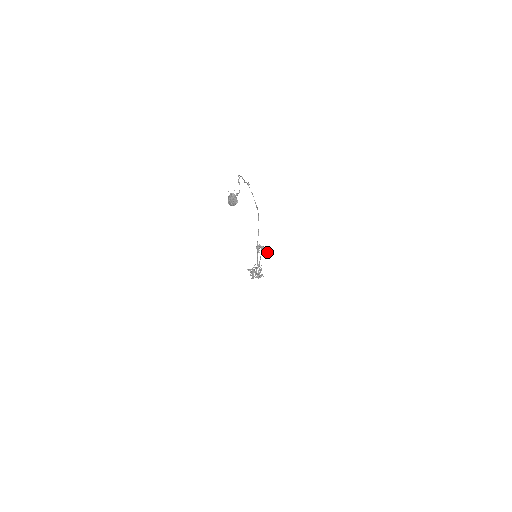
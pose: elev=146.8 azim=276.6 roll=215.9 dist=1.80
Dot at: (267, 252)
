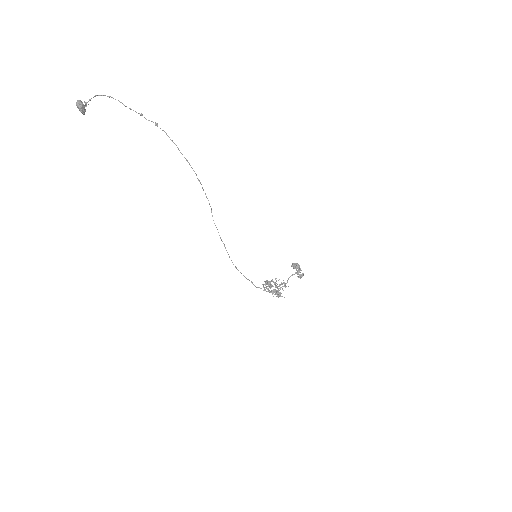
Dot at: (303, 273)
